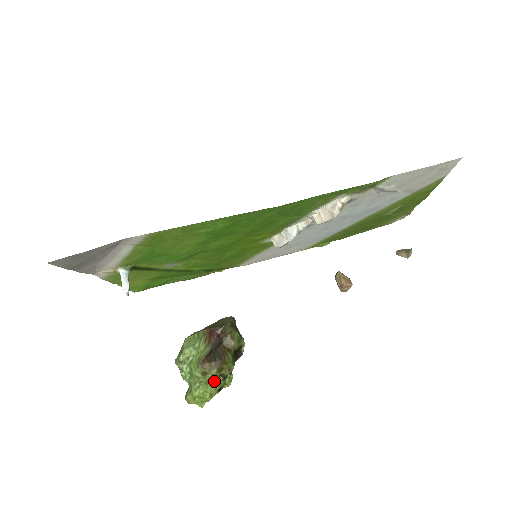
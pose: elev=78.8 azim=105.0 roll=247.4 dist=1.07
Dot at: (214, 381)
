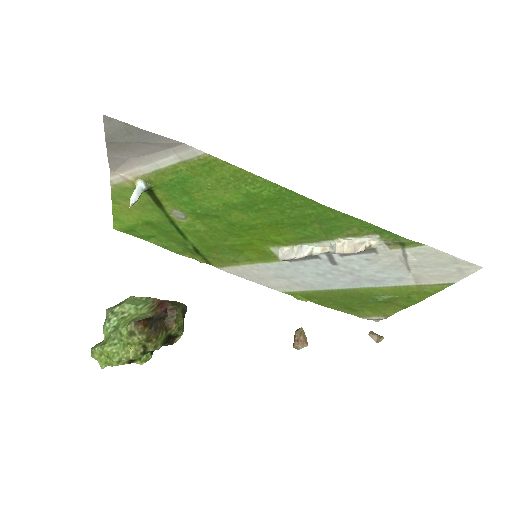
Dot at: (134, 348)
